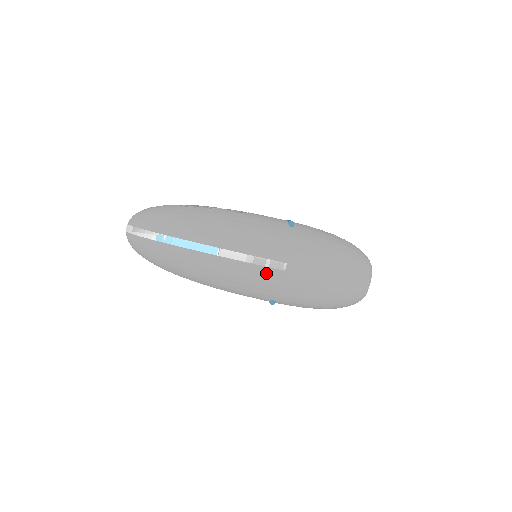
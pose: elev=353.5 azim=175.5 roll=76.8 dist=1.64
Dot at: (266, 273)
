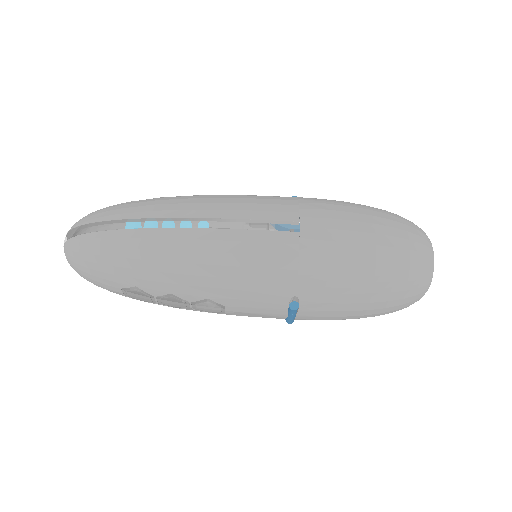
Dot at: (272, 240)
